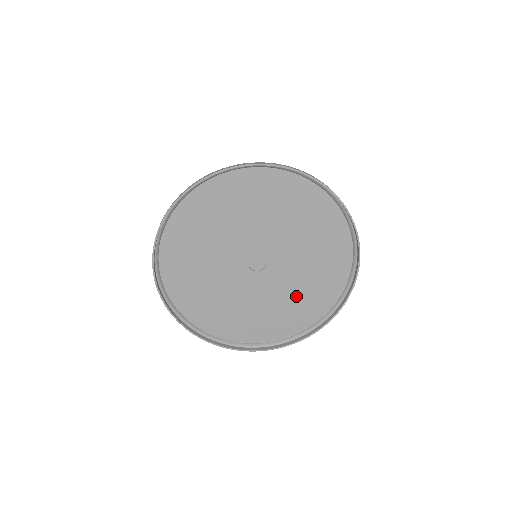
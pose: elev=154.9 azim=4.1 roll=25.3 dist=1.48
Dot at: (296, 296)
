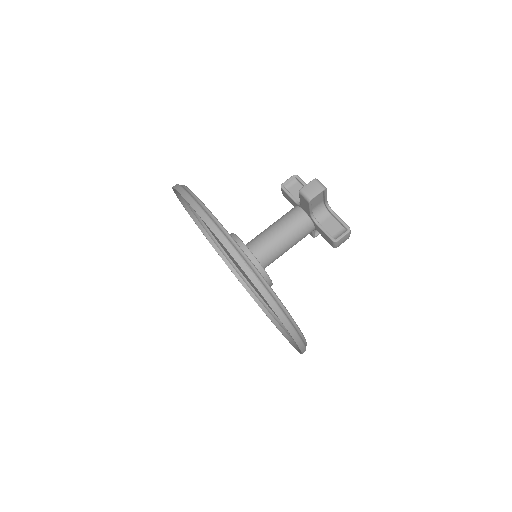
Dot at: occluded
